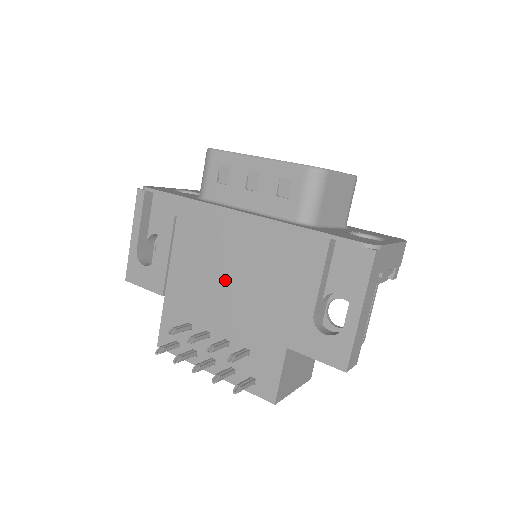
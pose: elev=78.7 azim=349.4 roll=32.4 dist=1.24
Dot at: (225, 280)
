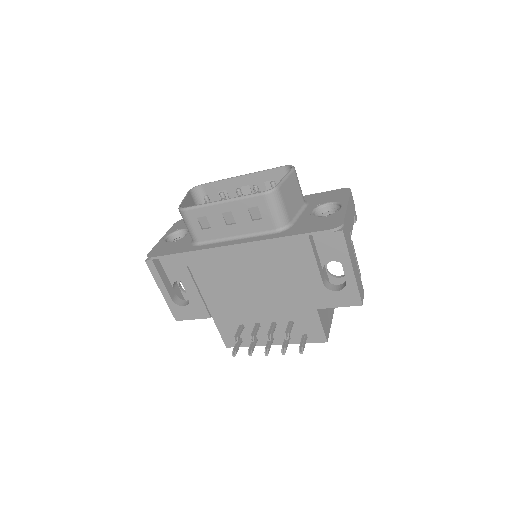
Dot at: (250, 289)
